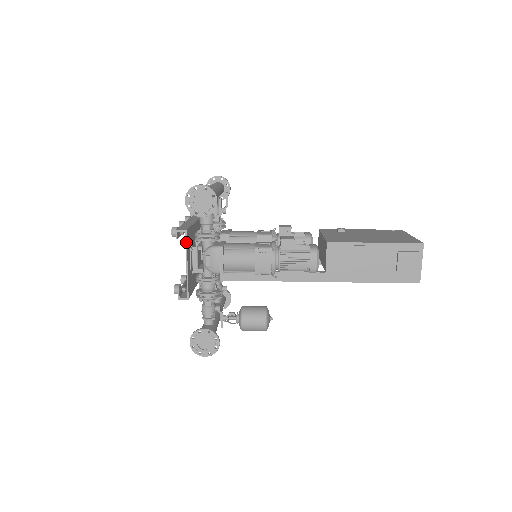
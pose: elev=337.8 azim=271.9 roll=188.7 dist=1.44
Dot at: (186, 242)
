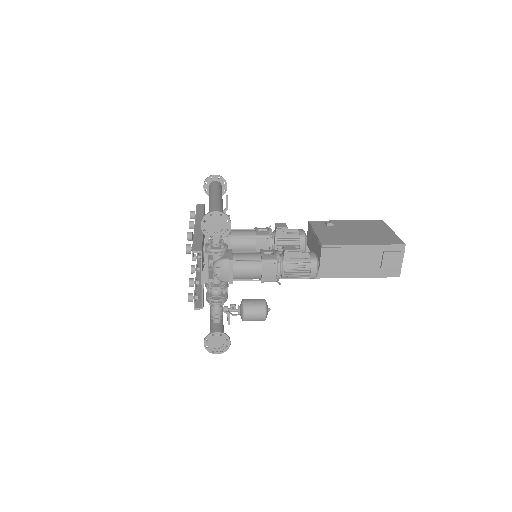
Dot at: (201, 261)
